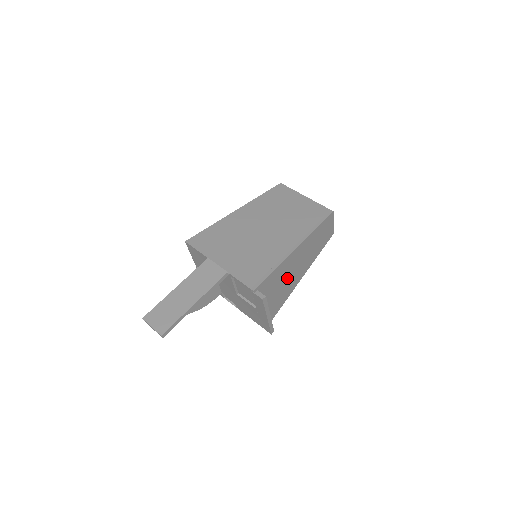
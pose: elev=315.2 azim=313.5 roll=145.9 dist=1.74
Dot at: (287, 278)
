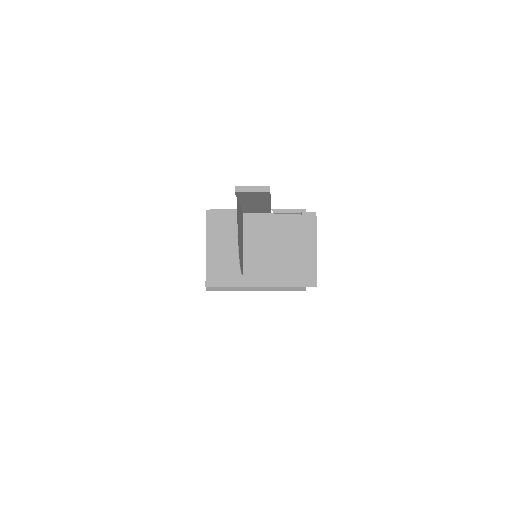
Dot at: occluded
